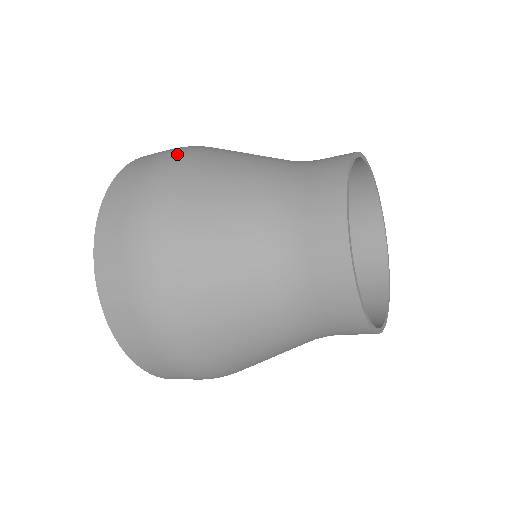
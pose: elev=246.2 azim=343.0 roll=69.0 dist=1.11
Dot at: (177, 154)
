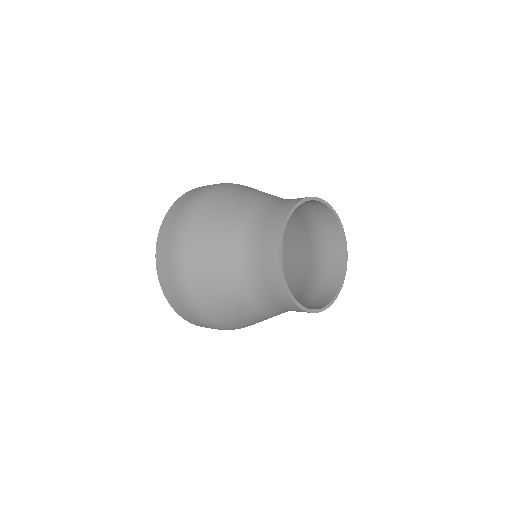
Dot at: (202, 196)
